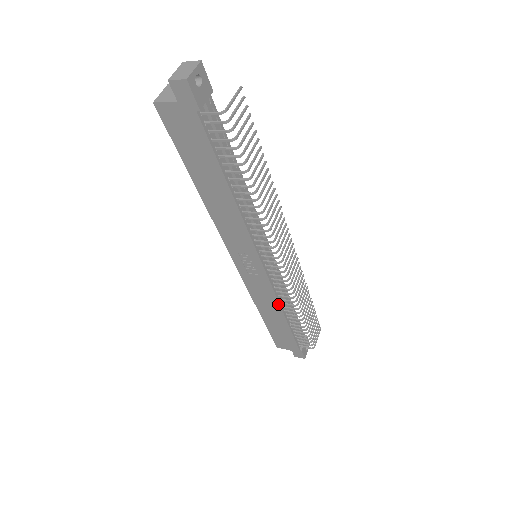
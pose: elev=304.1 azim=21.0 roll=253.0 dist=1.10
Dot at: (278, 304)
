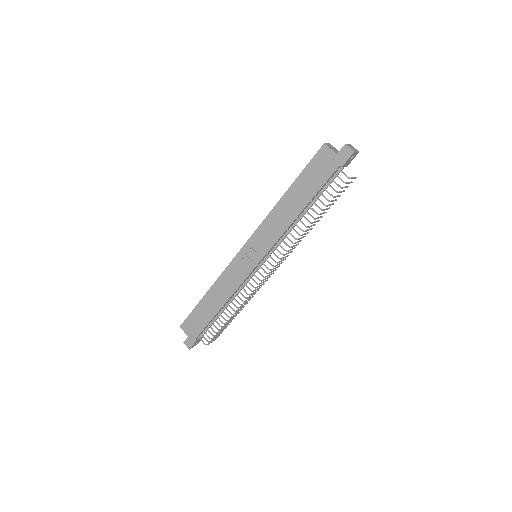
Dot at: (231, 294)
